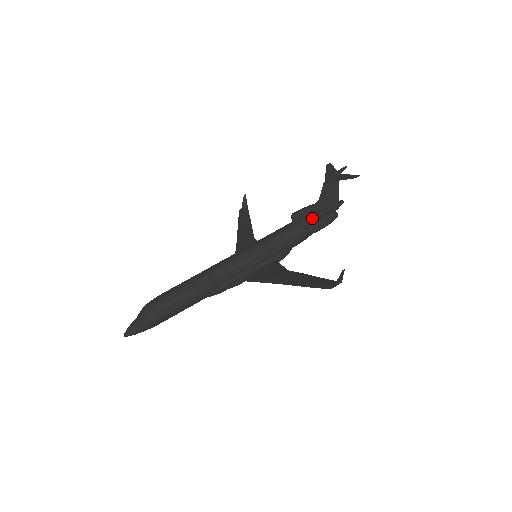
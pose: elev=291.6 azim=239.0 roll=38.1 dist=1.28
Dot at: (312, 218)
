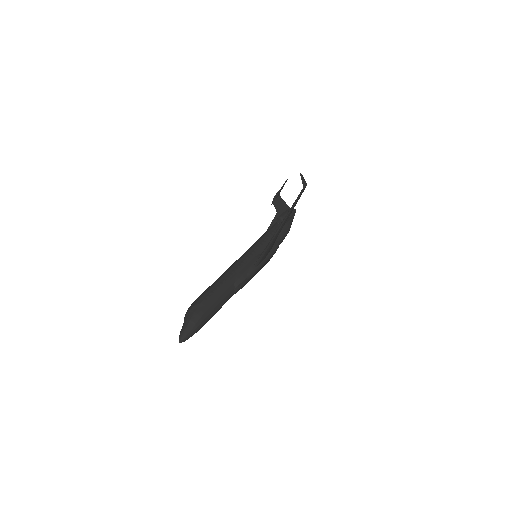
Dot at: occluded
